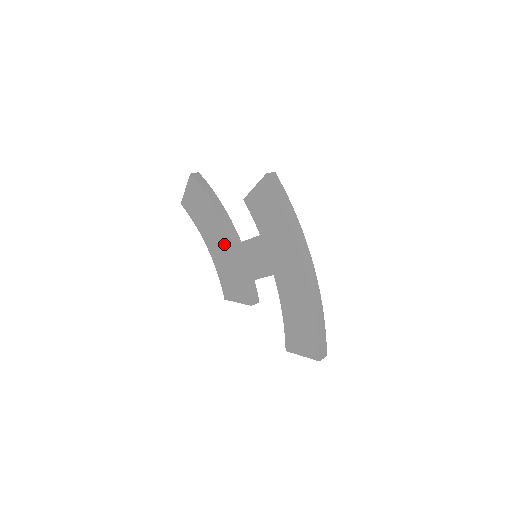
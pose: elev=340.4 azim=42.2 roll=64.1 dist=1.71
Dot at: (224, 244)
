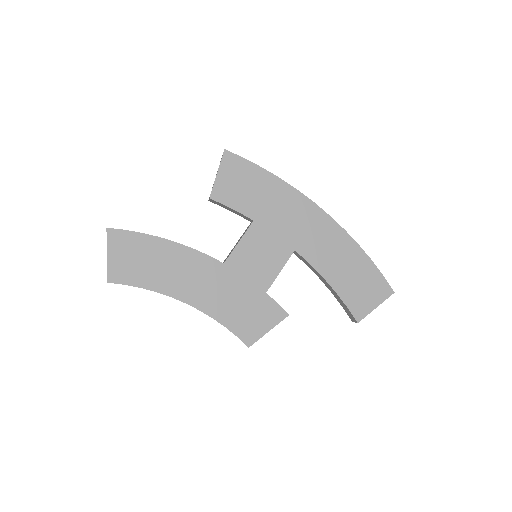
Dot at: (210, 274)
